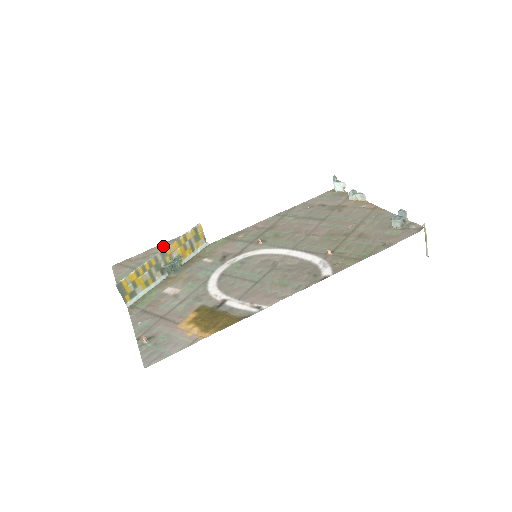
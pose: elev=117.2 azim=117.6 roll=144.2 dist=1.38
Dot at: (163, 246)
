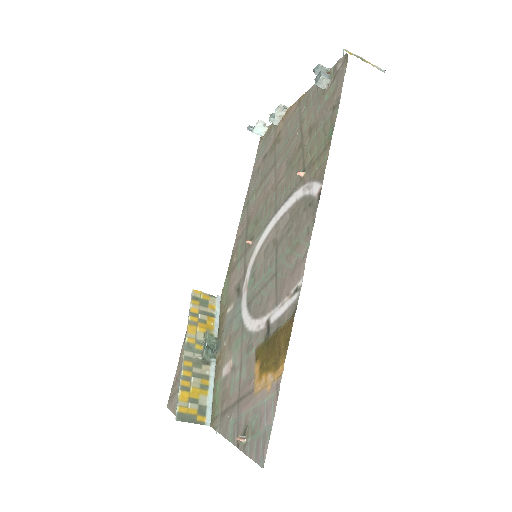
Dot at: occluded
